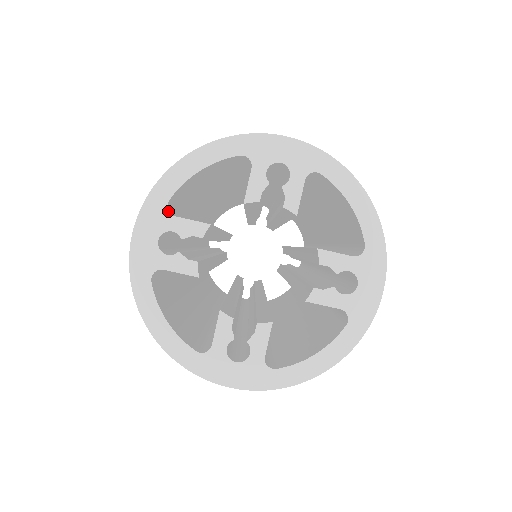
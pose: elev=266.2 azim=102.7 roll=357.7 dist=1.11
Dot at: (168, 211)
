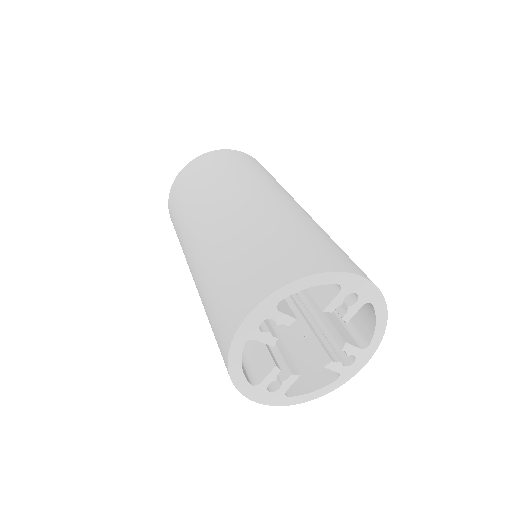
Dot at: occluded
